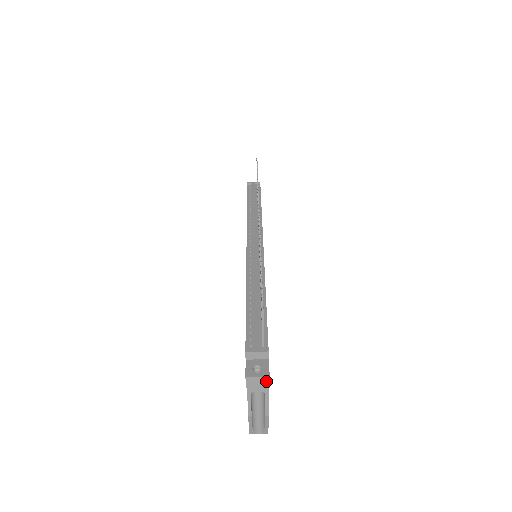
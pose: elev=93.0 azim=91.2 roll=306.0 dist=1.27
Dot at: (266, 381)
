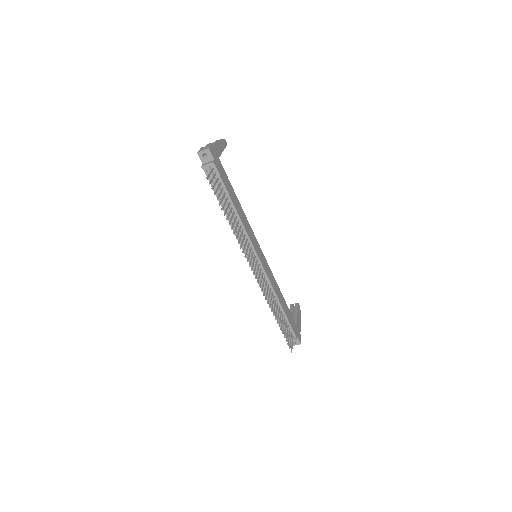
Dot at: (300, 342)
